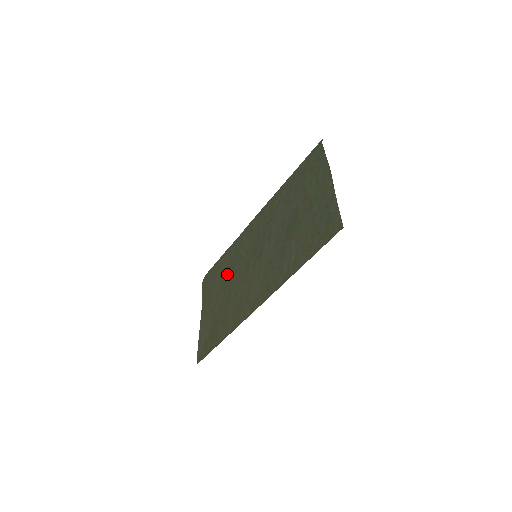
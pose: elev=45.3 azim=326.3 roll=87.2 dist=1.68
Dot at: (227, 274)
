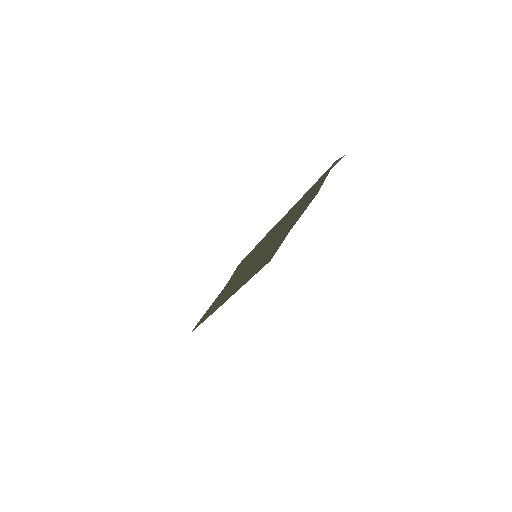
Dot at: (245, 263)
